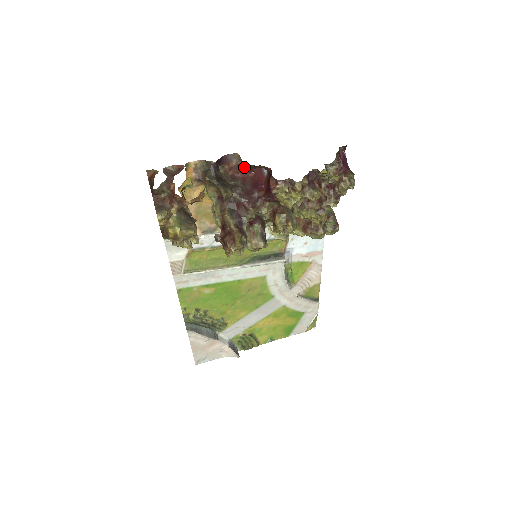
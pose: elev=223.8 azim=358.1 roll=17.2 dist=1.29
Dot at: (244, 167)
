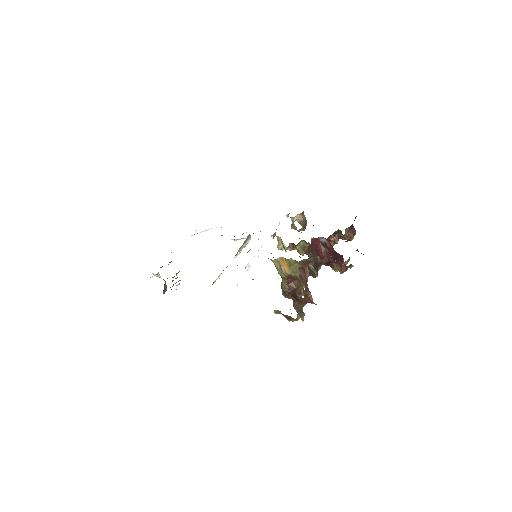
Dot at: occluded
